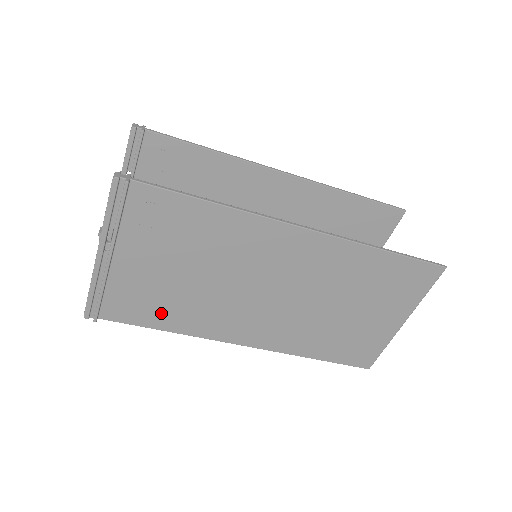
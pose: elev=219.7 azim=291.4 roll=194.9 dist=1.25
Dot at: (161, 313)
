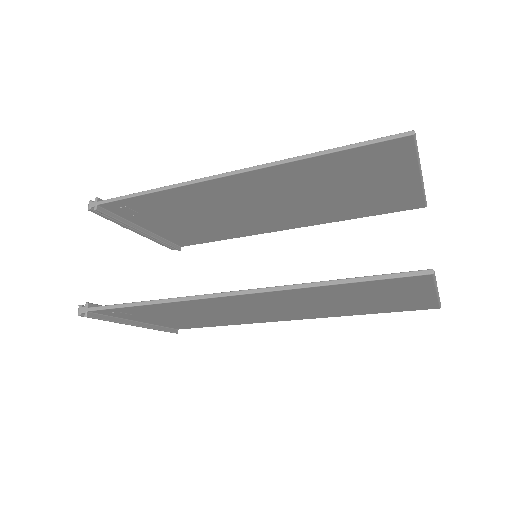
Dot at: (209, 324)
